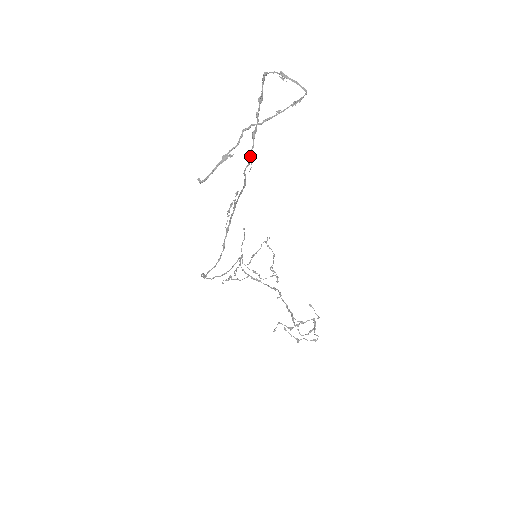
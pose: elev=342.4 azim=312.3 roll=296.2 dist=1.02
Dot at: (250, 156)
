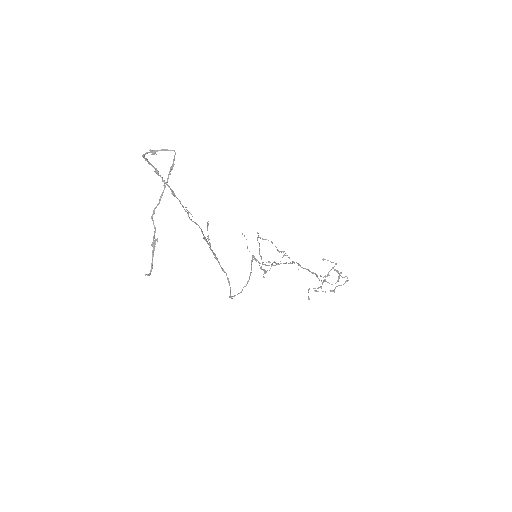
Dot at: (184, 209)
